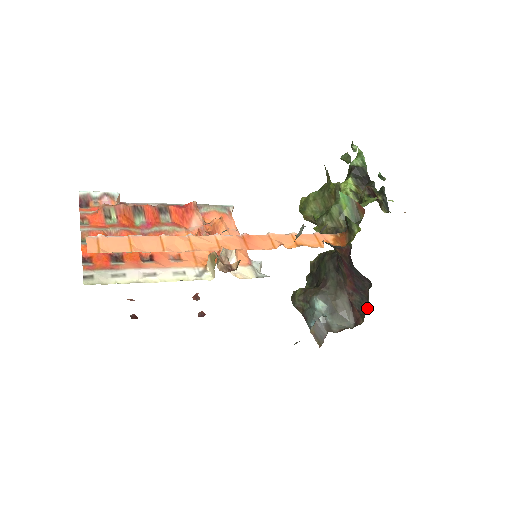
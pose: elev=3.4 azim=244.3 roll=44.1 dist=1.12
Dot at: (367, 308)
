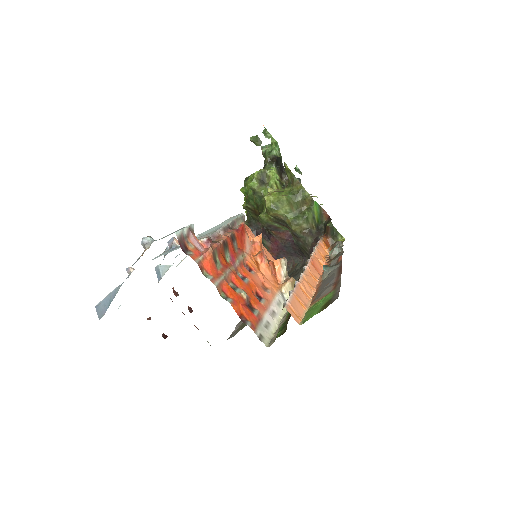
Dot at: occluded
